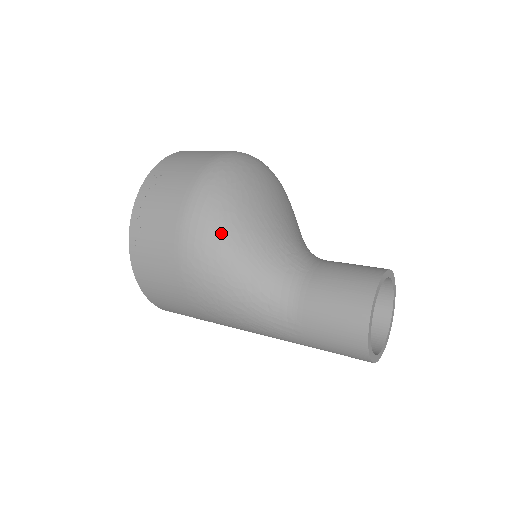
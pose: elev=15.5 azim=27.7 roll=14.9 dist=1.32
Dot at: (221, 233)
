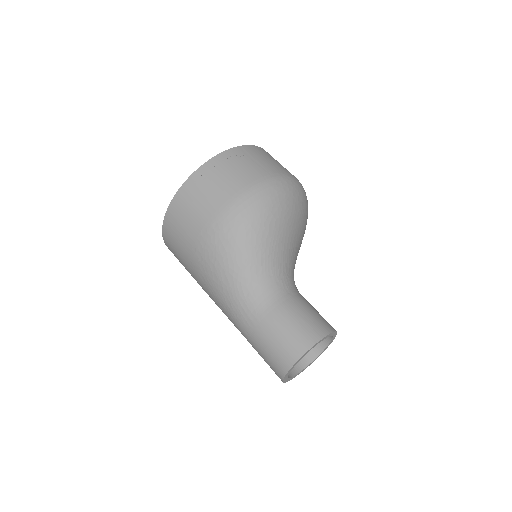
Dot at: (258, 224)
